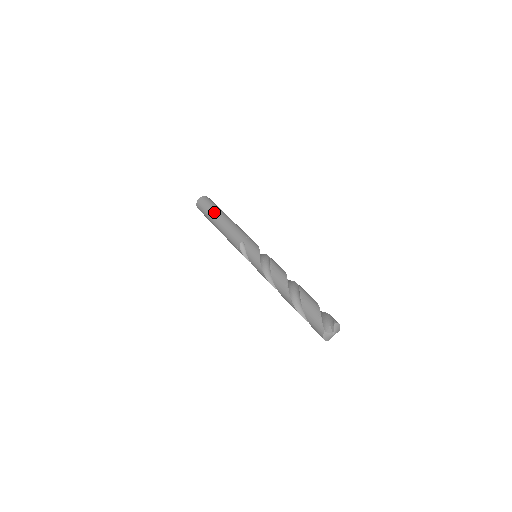
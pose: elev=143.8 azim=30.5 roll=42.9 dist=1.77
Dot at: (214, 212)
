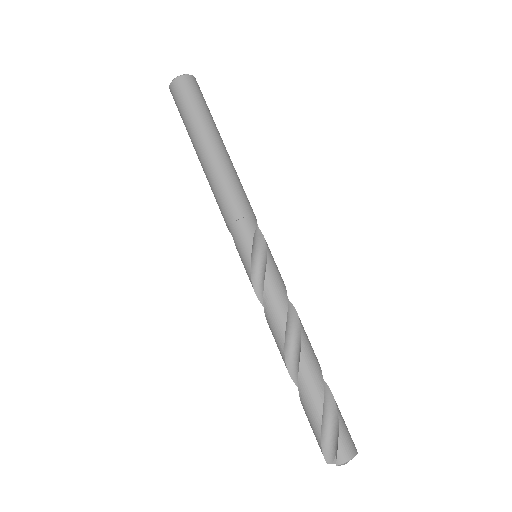
Dot at: (190, 137)
